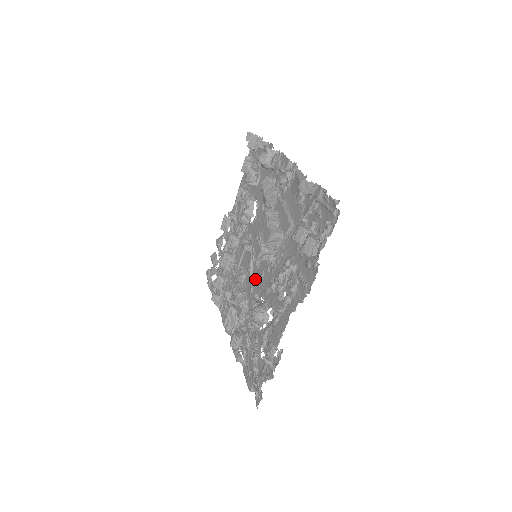
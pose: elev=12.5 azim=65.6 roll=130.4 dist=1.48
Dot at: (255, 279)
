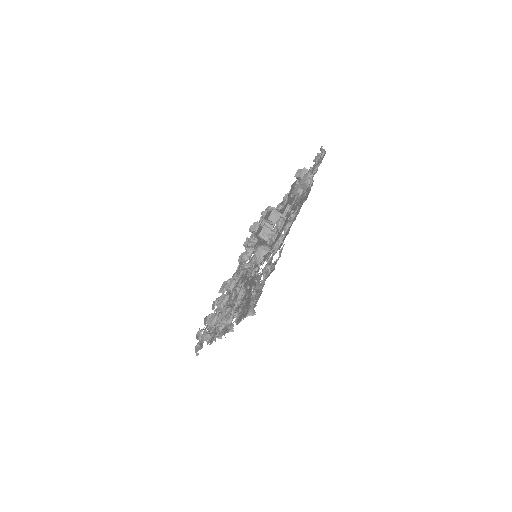
Dot at: occluded
